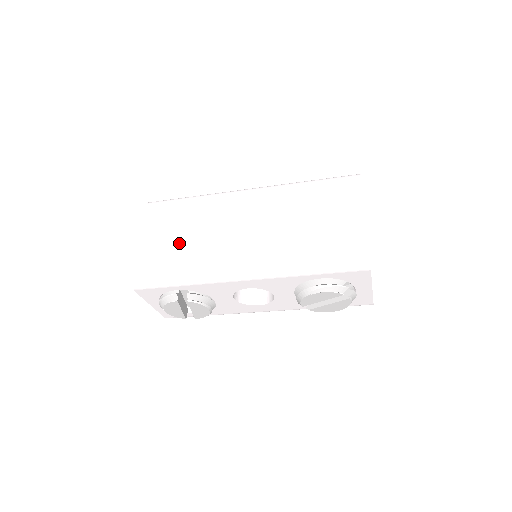
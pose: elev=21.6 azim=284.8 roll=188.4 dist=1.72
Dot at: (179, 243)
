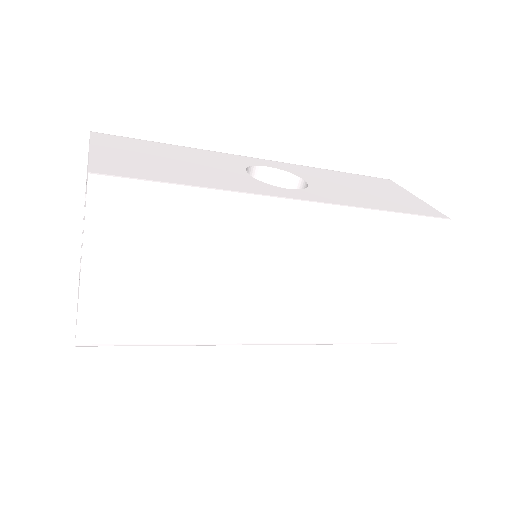
Dot at: (165, 288)
